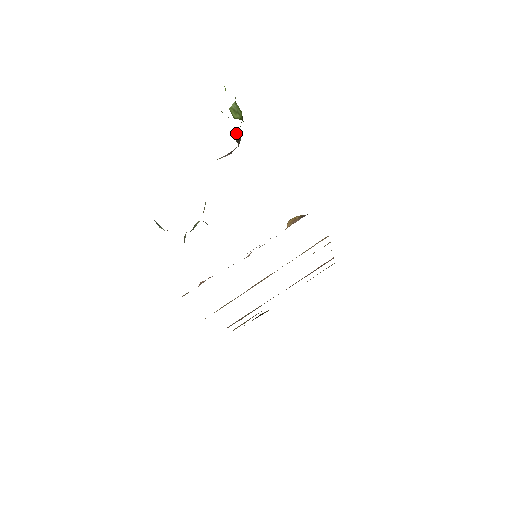
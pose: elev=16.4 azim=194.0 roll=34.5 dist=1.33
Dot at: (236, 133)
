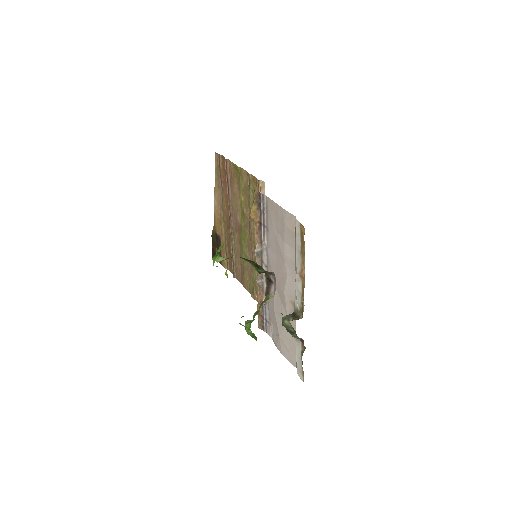
Dot at: (260, 272)
